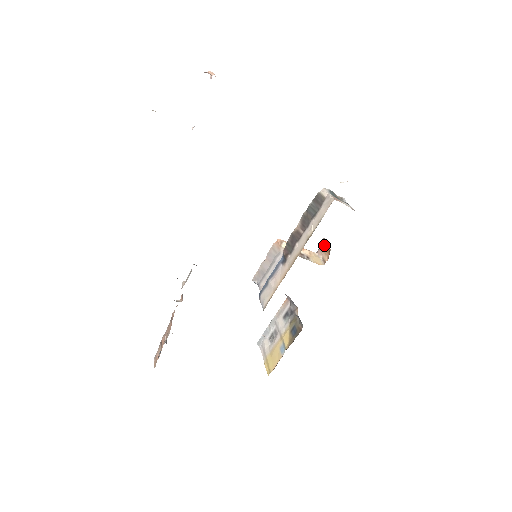
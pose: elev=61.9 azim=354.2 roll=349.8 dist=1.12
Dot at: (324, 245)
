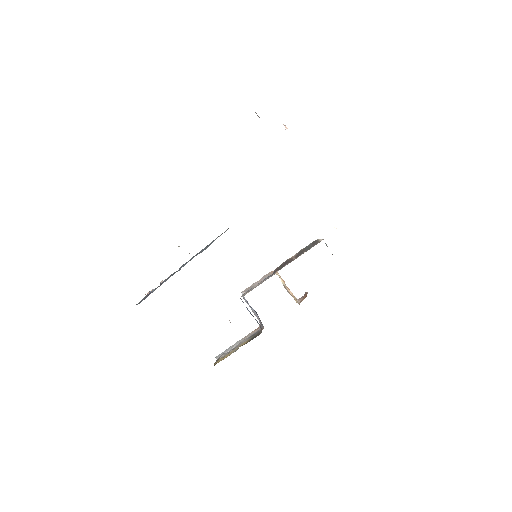
Dot at: (305, 294)
